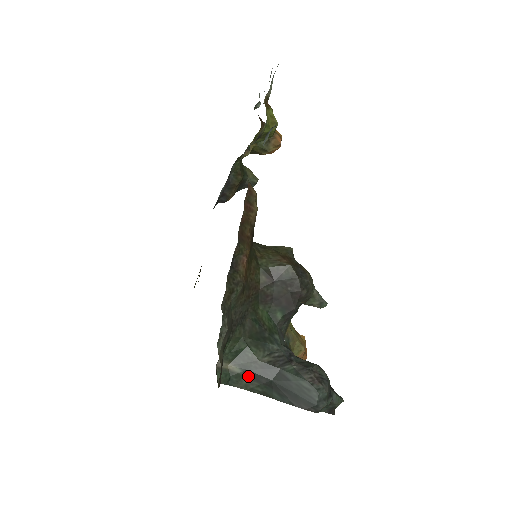
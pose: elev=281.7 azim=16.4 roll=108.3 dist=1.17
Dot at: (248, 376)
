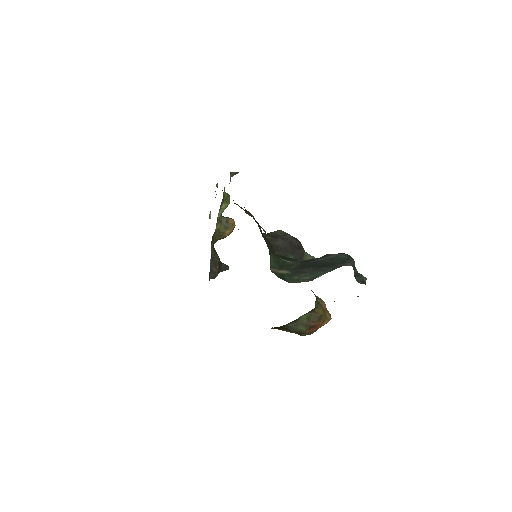
Dot at: (295, 273)
